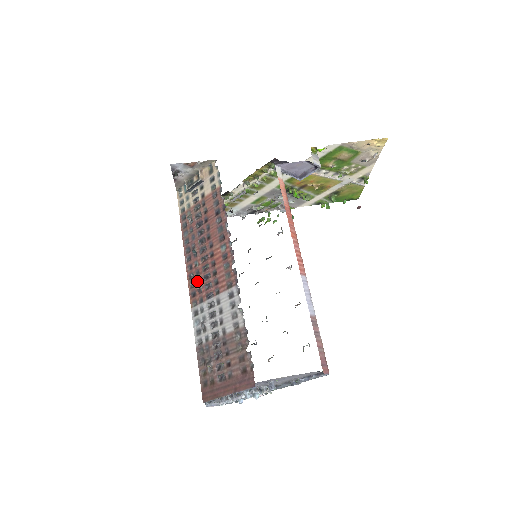
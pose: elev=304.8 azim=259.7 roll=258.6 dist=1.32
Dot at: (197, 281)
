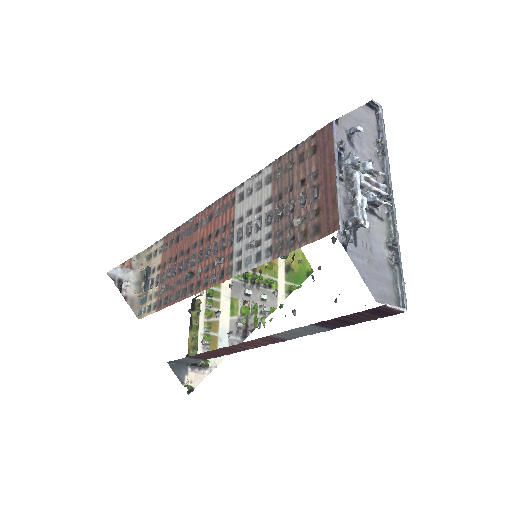
Dot at: (213, 268)
